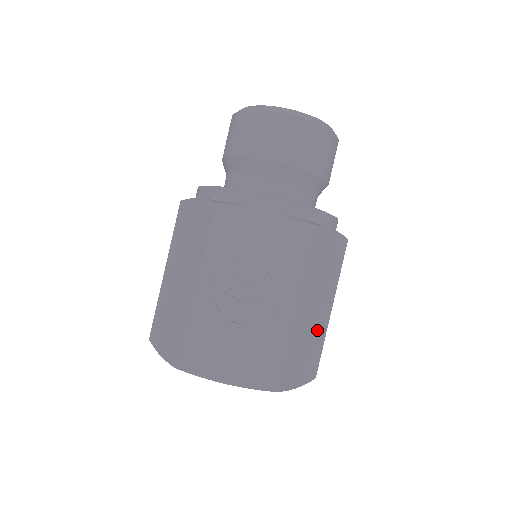
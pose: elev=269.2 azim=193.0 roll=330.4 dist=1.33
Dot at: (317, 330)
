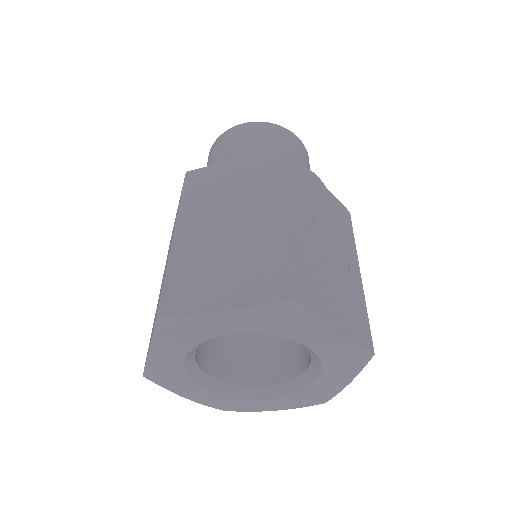
Dot at: occluded
